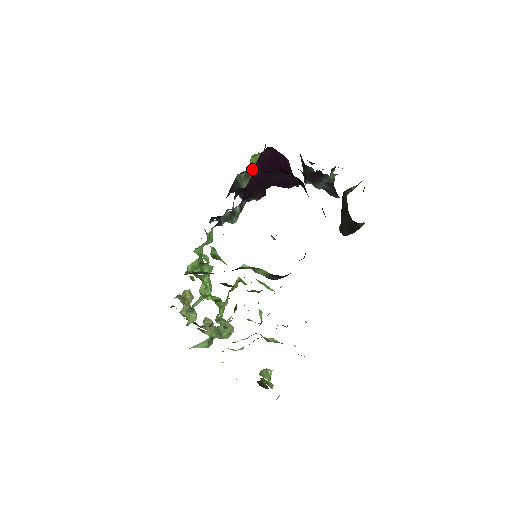
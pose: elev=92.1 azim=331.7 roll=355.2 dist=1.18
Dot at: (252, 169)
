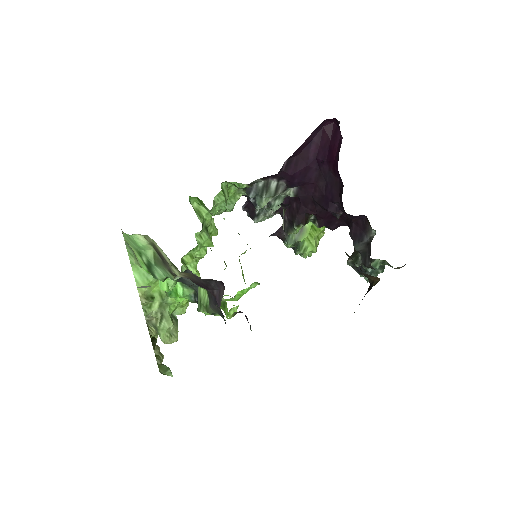
Dot at: (309, 223)
